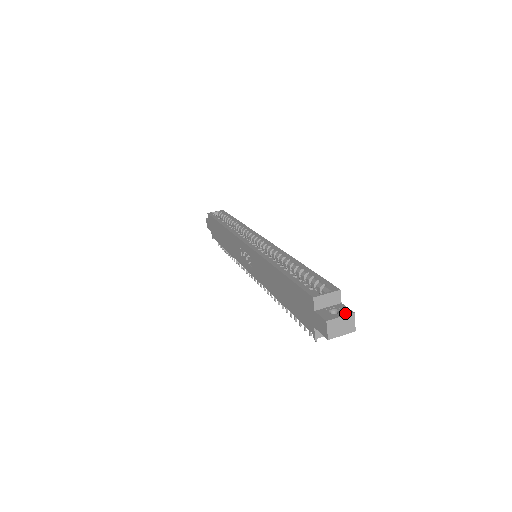
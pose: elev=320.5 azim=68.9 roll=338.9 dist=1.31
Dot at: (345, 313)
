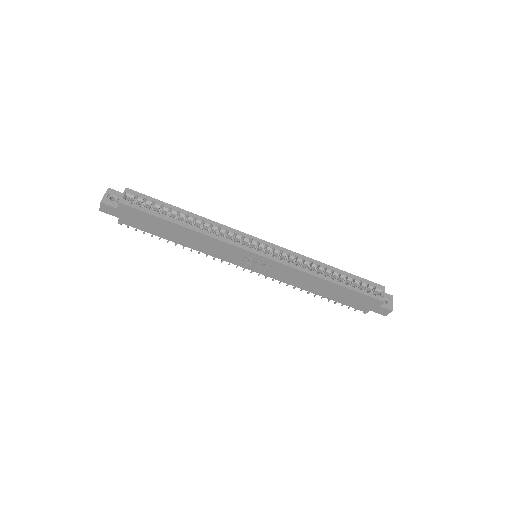
Dot at: (391, 299)
